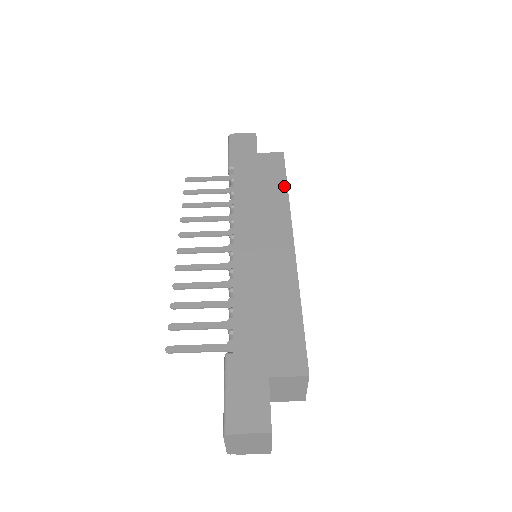
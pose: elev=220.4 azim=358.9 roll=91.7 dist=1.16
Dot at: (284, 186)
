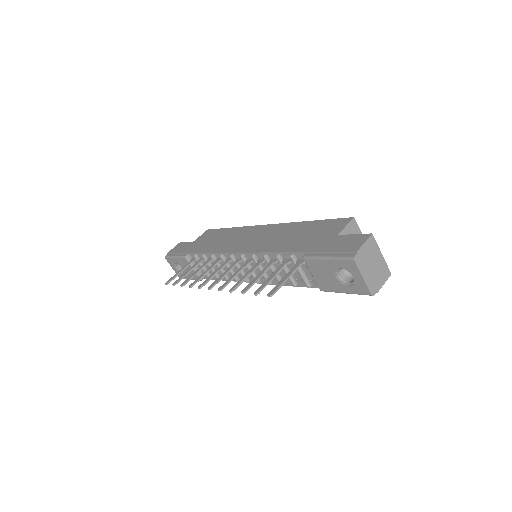
Dot at: (228, 229)
